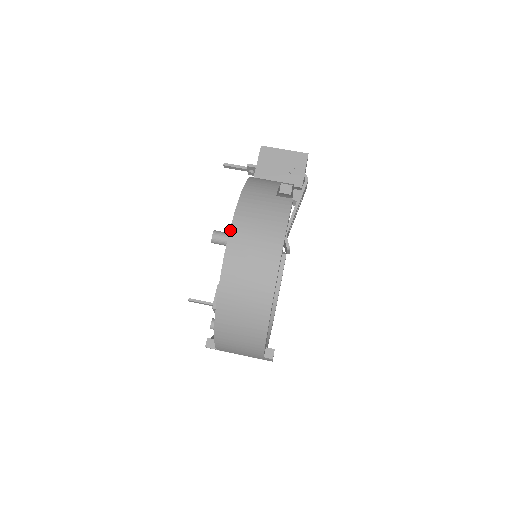
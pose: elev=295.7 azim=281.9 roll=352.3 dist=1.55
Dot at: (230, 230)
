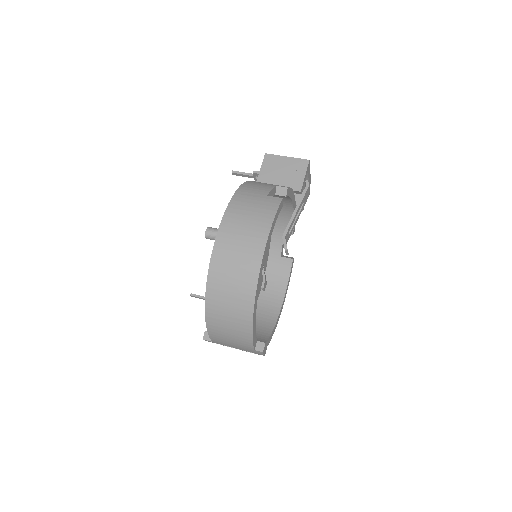
Dot at: (220, 225)
